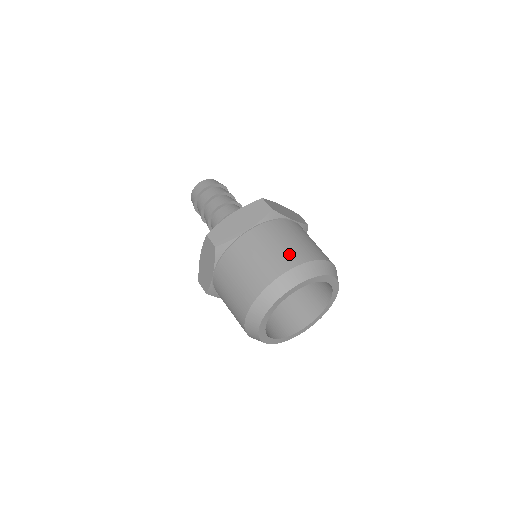
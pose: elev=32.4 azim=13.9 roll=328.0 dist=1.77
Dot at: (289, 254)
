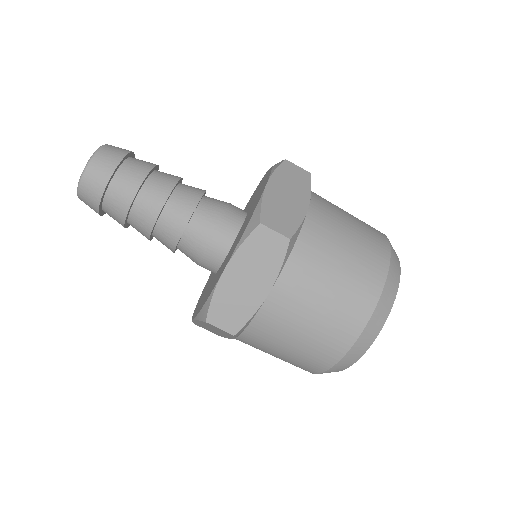
Dot at: (370, 229)
